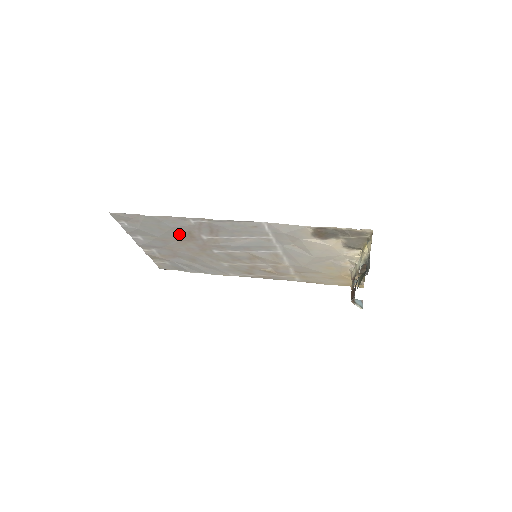
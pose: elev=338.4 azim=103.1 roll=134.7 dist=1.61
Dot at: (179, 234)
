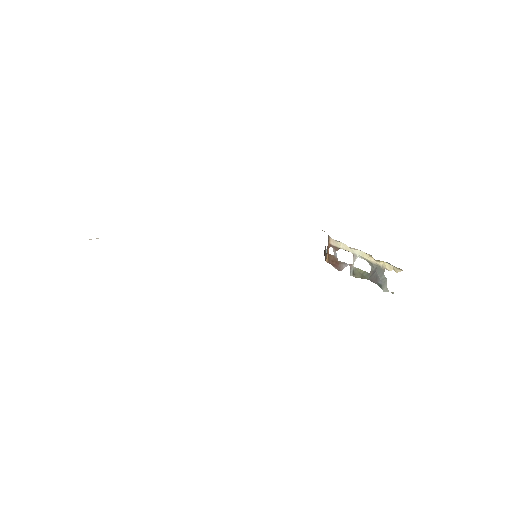
Dot at: occluded
